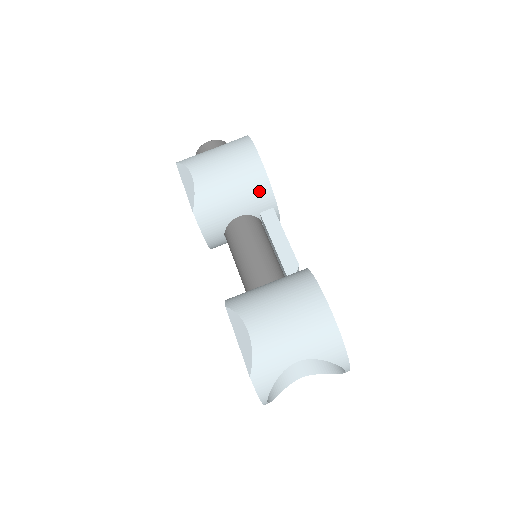
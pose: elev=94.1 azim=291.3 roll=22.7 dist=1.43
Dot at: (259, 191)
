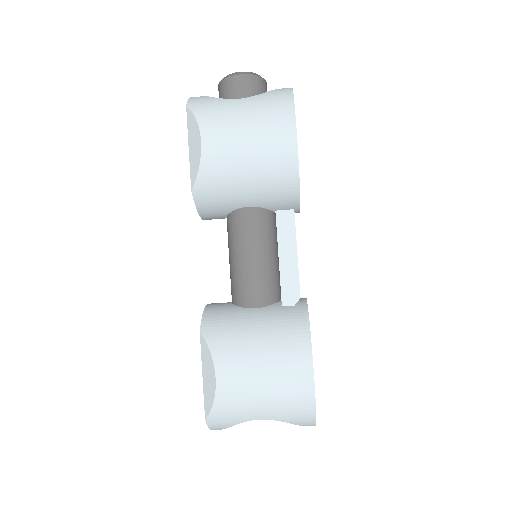
Dot at: (282, 188)
